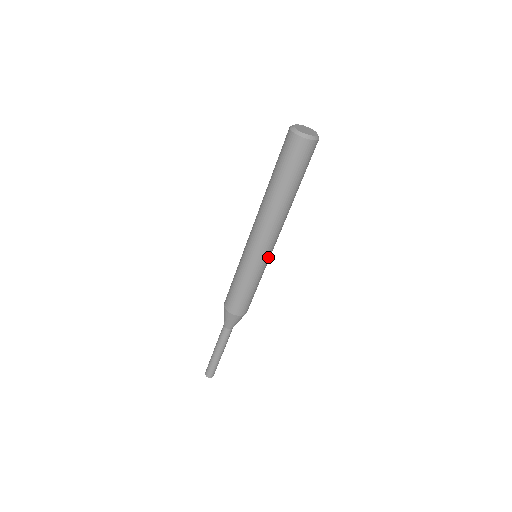
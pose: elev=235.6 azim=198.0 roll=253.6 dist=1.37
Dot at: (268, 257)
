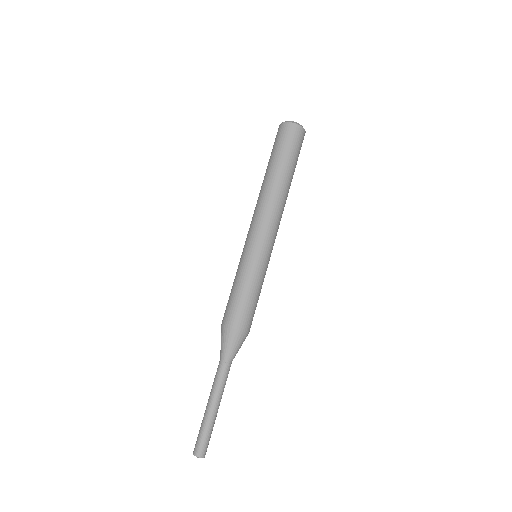
Dot at: (271, 252)
